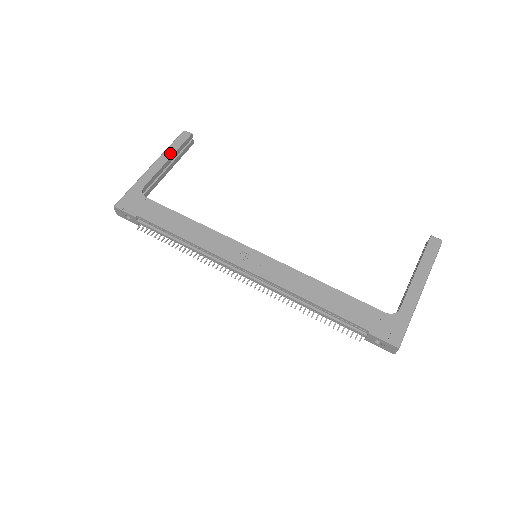
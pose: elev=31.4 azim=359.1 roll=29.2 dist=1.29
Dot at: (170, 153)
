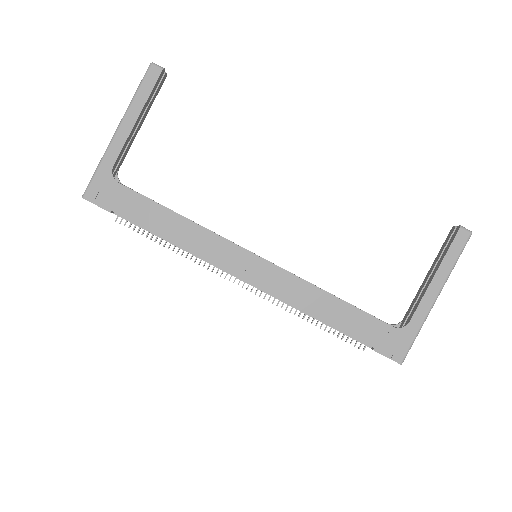
Dot at: (138, 107)
